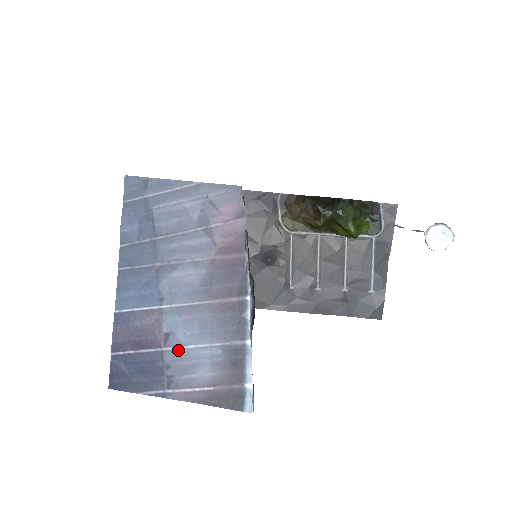
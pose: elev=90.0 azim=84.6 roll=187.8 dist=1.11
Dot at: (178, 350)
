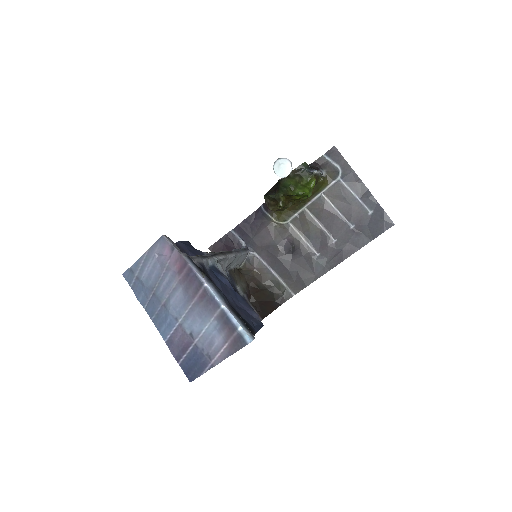
Dot at: (200, 337)
